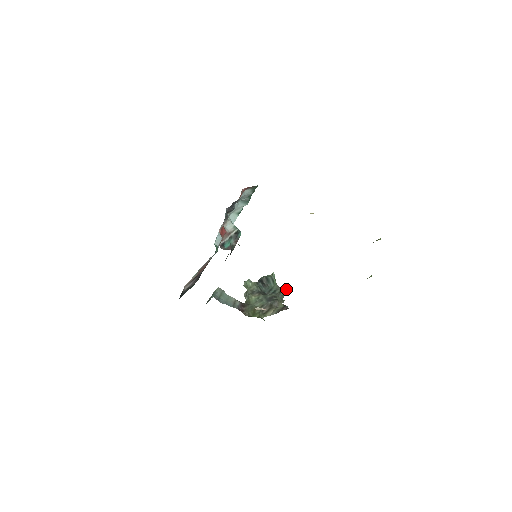
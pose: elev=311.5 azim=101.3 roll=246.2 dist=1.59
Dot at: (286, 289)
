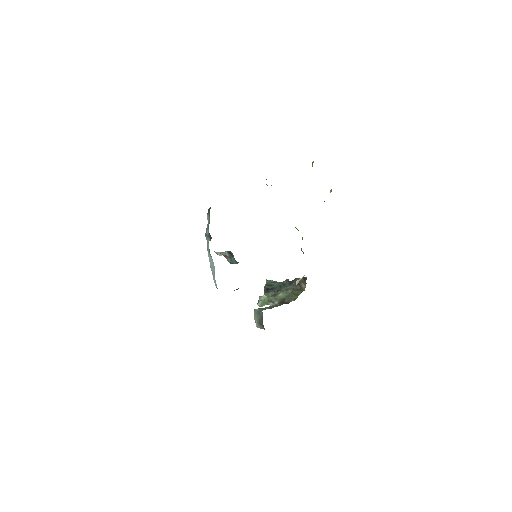
Dot at: occluded
